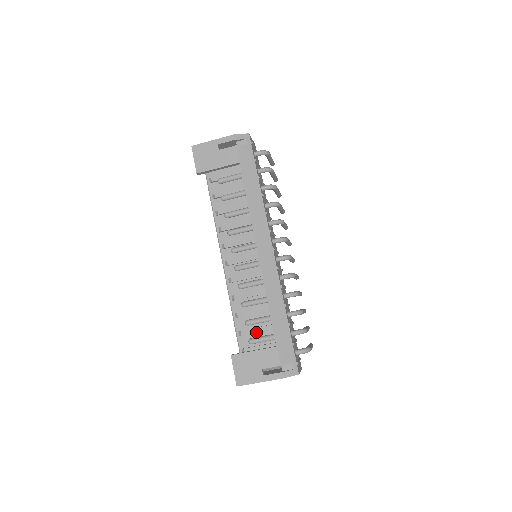
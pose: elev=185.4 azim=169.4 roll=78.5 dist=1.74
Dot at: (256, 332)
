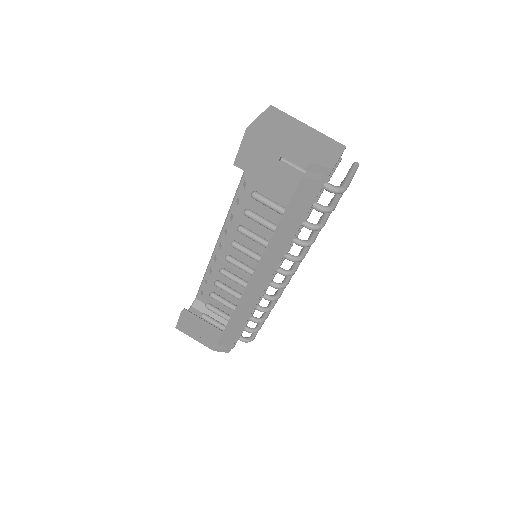
Dot at: (220, 293)
